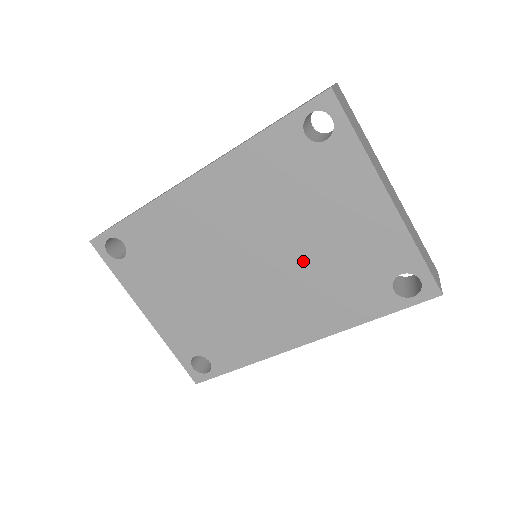
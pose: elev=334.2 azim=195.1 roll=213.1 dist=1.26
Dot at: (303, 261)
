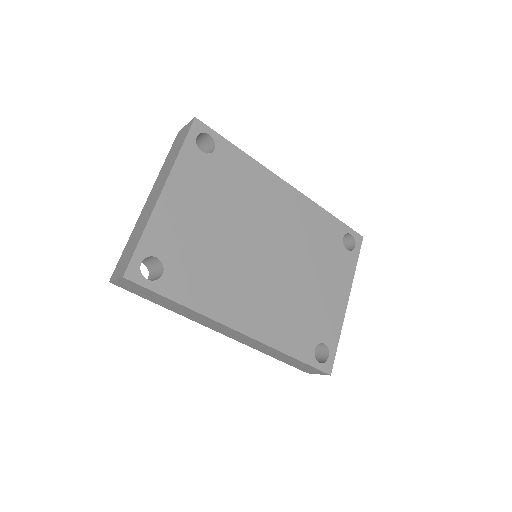
Dot at: (293, 284)
